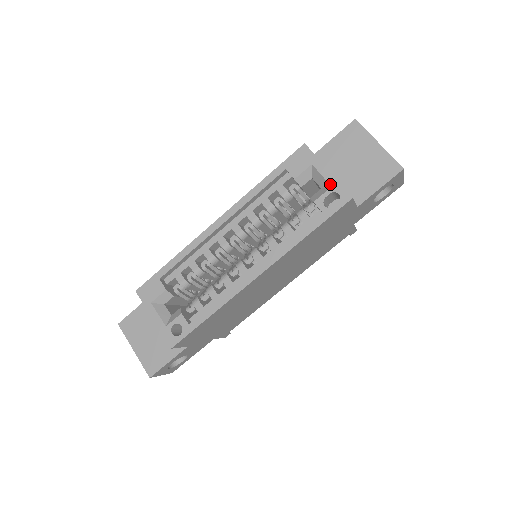
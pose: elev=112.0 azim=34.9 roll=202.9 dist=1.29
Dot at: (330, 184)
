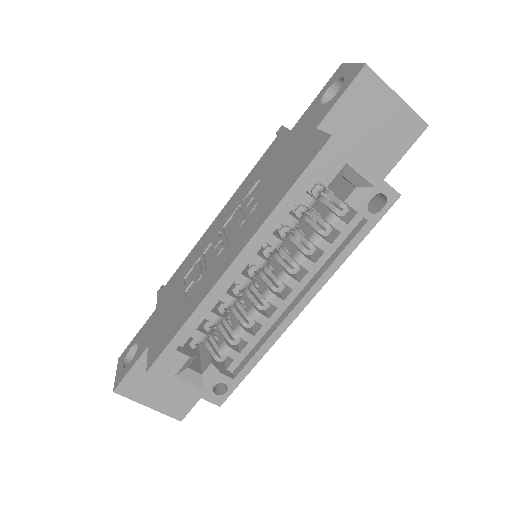
Dot at: (373, 185)
